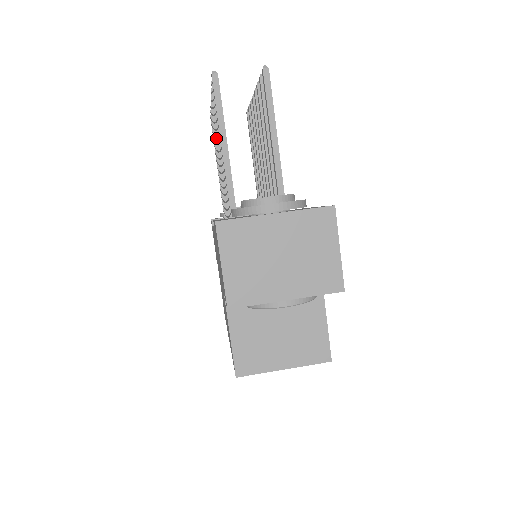
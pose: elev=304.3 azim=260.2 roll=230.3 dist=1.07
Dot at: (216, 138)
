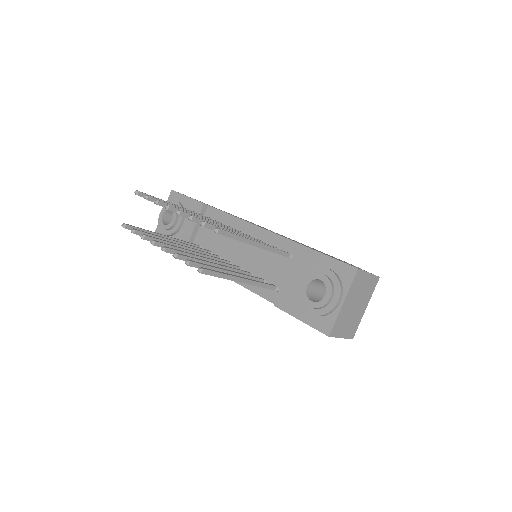
Dot at: occluded
